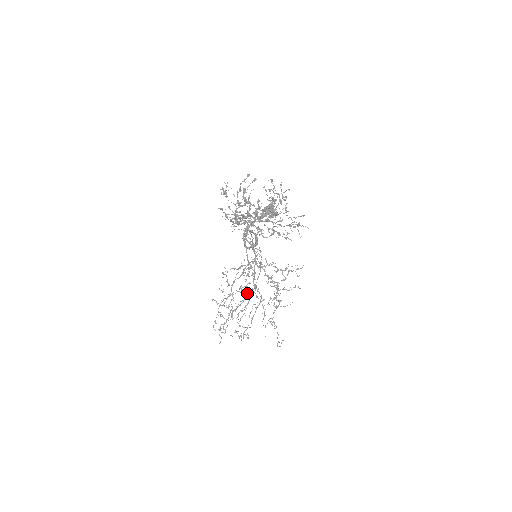
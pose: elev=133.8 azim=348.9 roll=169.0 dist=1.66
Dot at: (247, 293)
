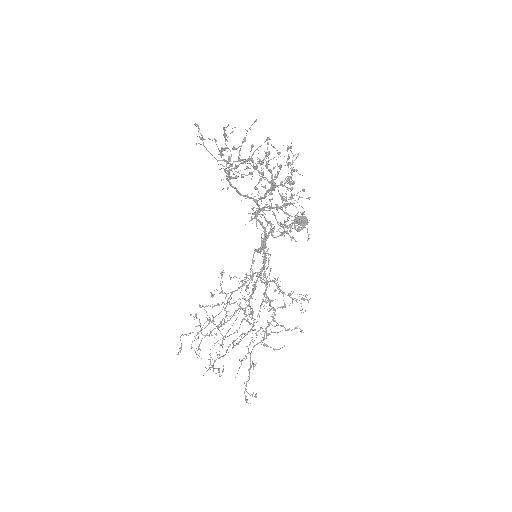
Dot at: occluded
